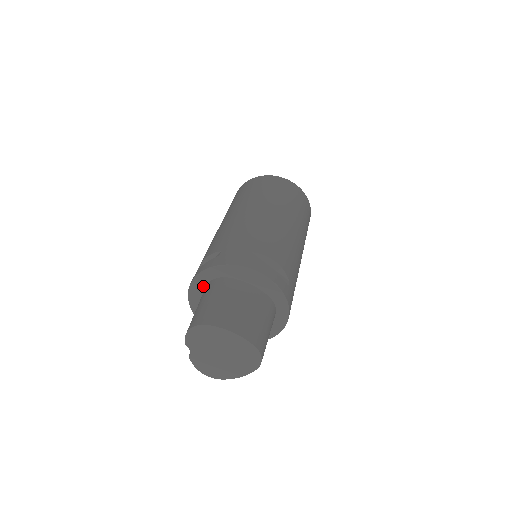
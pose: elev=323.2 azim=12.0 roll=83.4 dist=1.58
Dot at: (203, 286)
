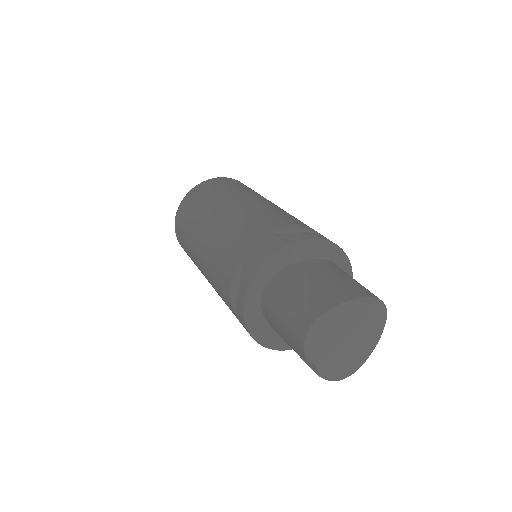
Dot at: (257, 305)
